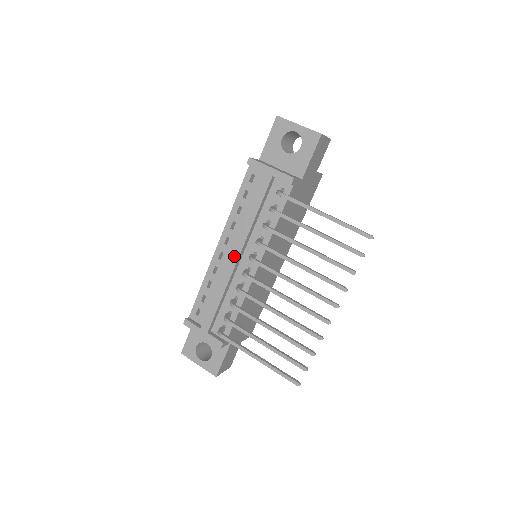
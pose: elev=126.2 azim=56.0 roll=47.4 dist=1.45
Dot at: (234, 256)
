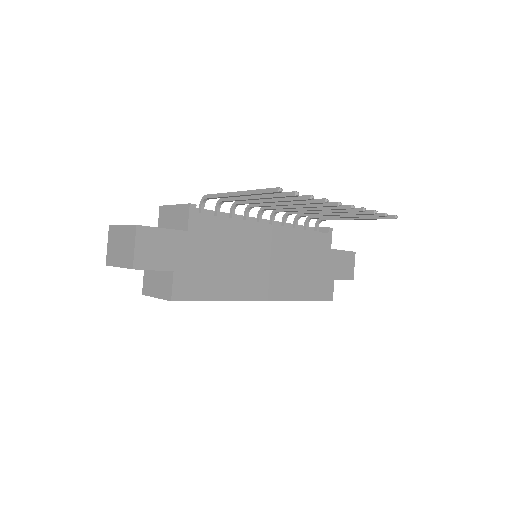
Dot at: occluded
